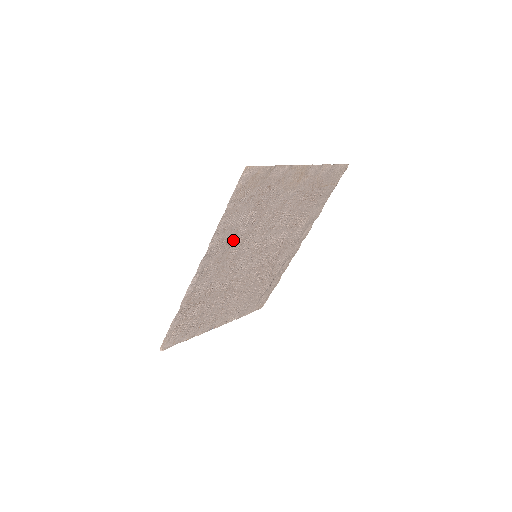
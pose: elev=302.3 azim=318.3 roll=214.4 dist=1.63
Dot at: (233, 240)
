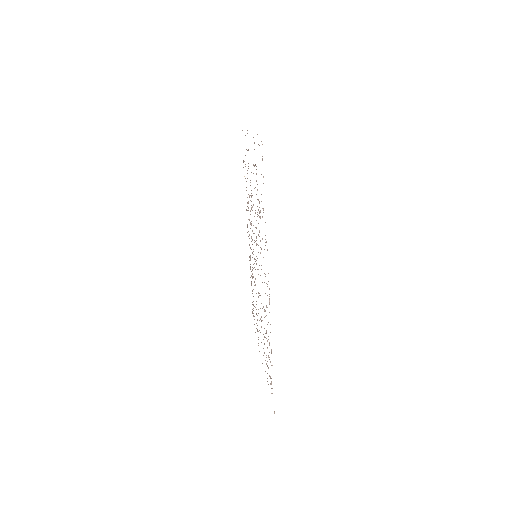
Dot at: occluded
